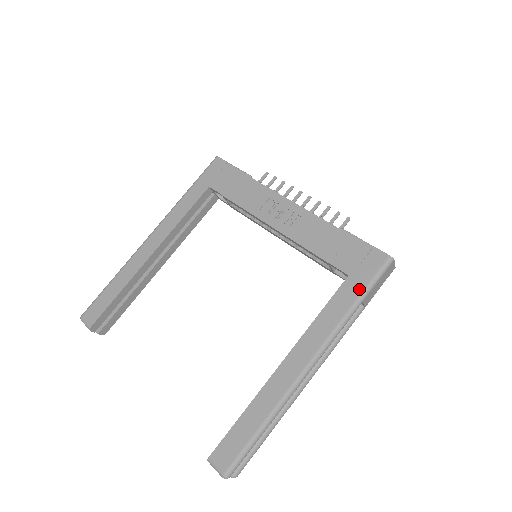
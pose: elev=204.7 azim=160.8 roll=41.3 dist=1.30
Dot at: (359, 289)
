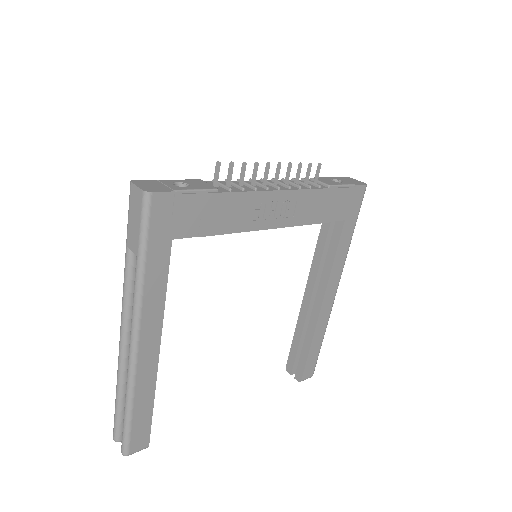
Dot at: (353, 224)
